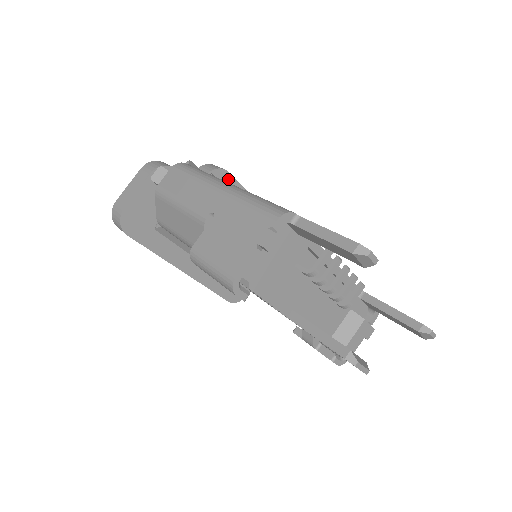
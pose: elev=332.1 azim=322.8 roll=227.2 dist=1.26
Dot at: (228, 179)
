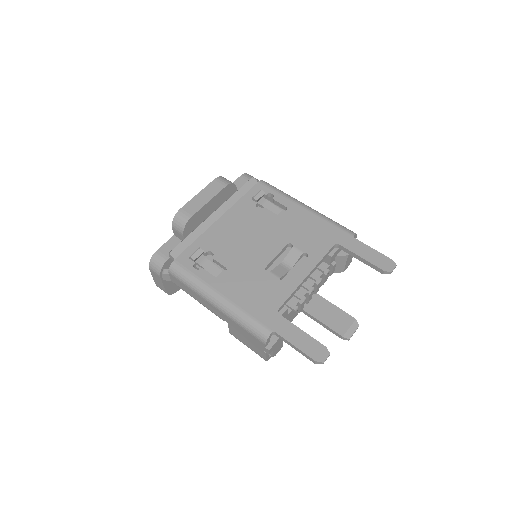
Dot at: (195, 216)
